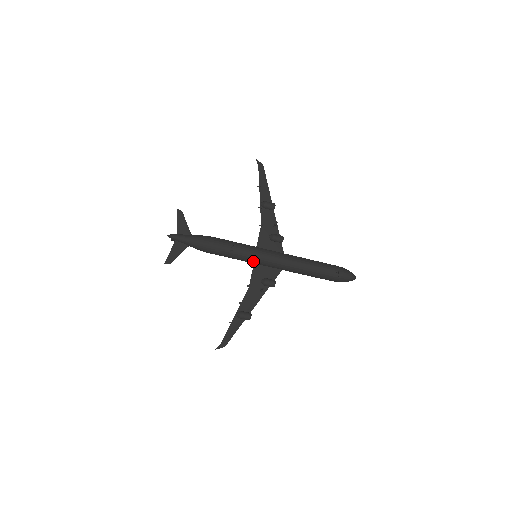
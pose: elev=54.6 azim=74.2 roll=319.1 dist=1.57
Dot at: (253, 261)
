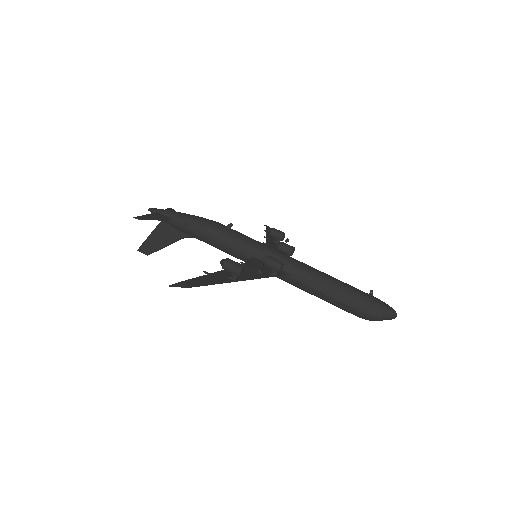
Dot at: (253, 249)
